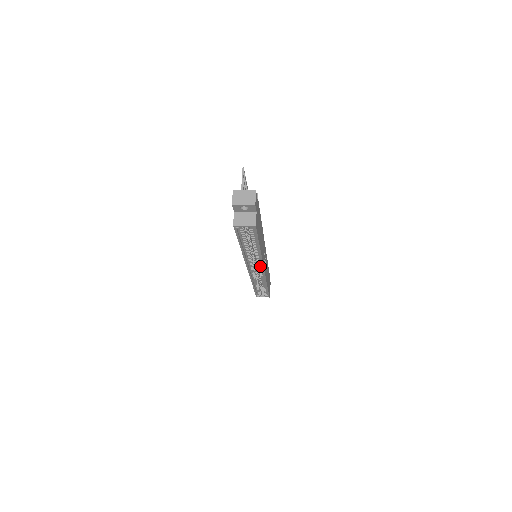
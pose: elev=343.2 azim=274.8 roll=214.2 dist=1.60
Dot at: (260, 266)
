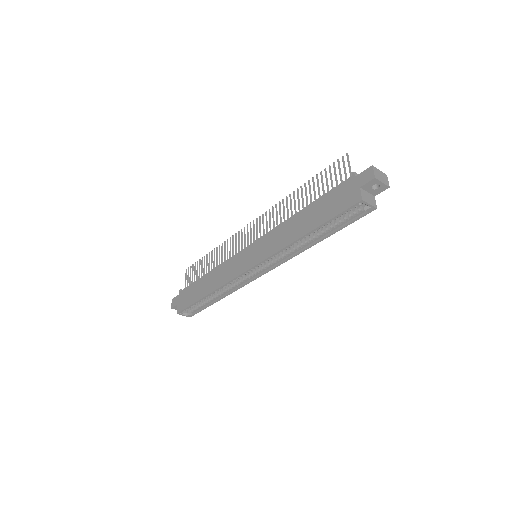
Dot at: (268, 266)
